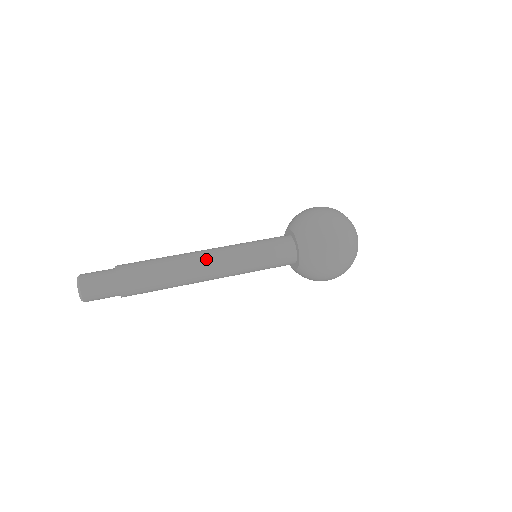
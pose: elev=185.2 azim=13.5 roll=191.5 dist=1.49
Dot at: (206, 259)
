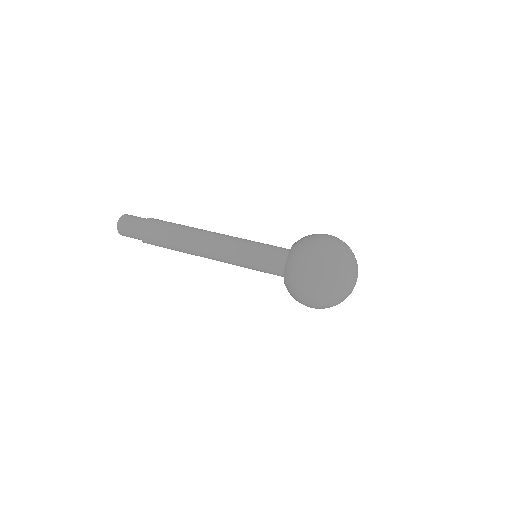
Dot at: (206, 251)
